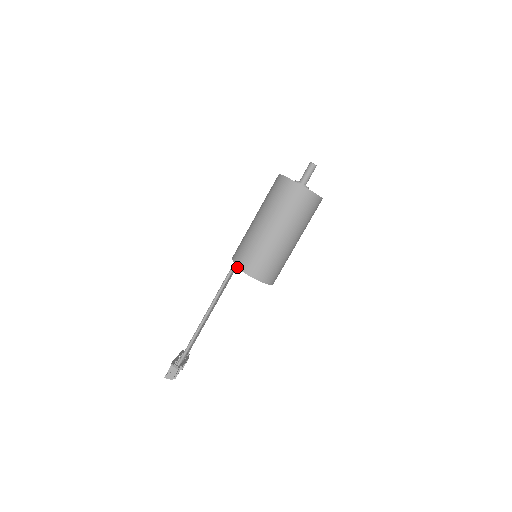
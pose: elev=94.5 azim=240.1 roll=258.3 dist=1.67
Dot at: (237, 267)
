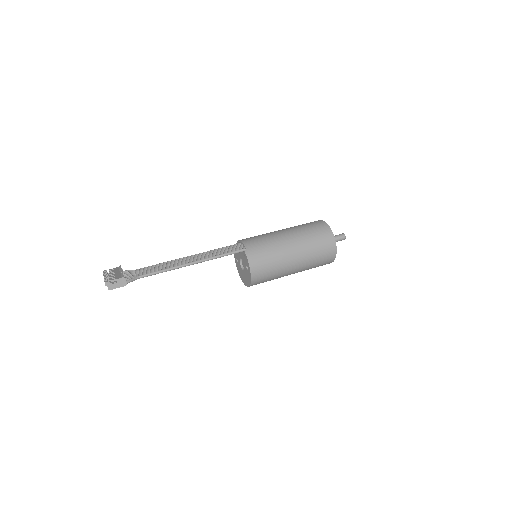
Dot at: (247, 255)
